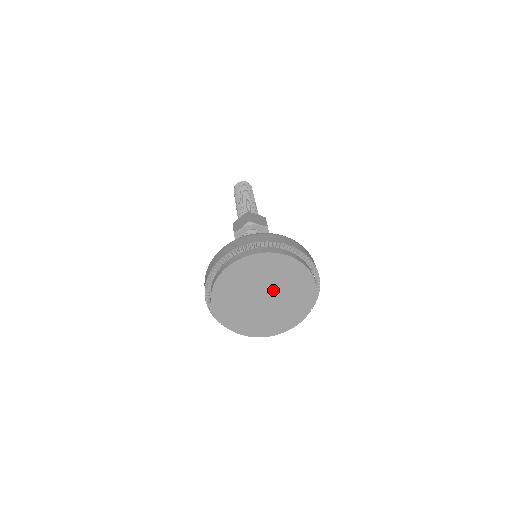
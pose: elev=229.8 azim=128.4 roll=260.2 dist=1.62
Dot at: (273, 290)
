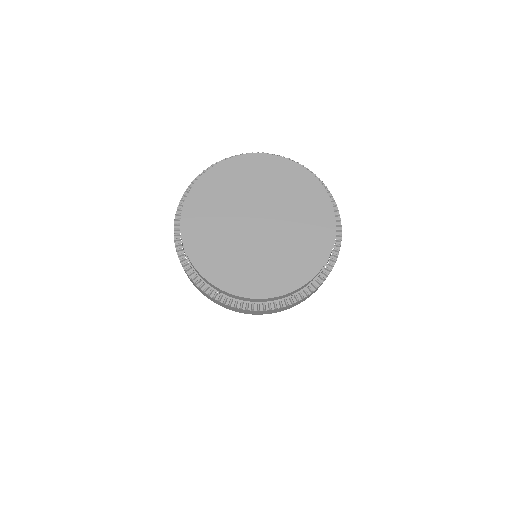
Dot at: (261, 206)
